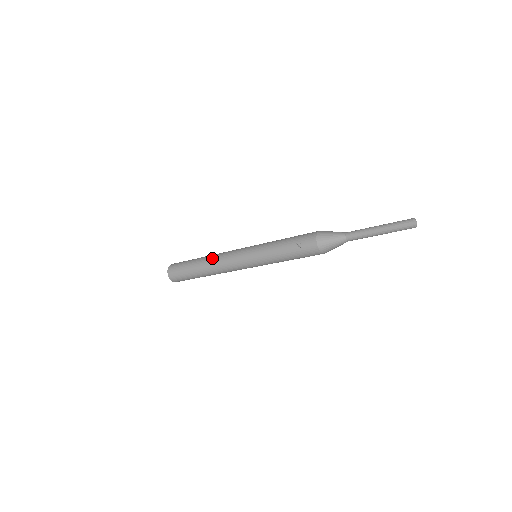
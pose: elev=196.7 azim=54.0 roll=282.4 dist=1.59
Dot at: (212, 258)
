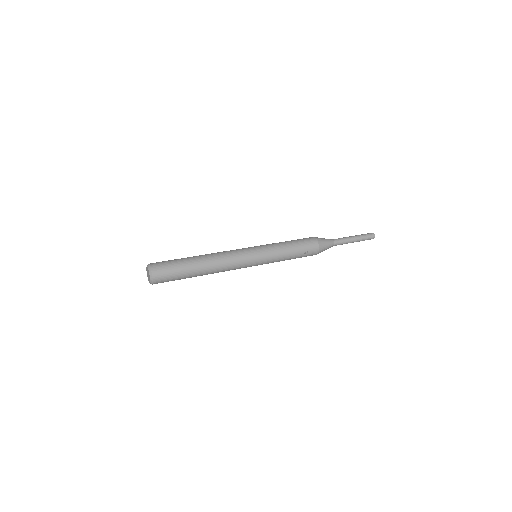
Dot at: (216, 261)
